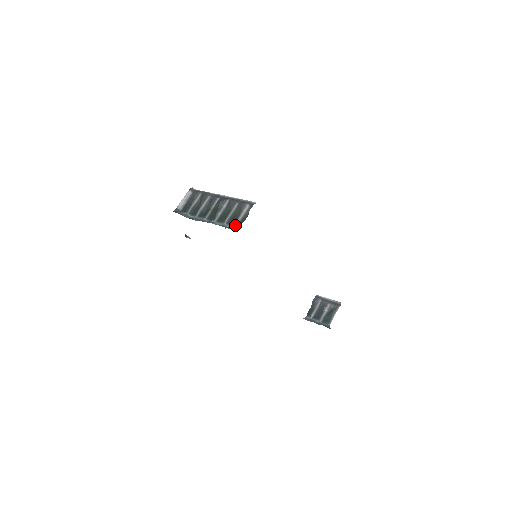
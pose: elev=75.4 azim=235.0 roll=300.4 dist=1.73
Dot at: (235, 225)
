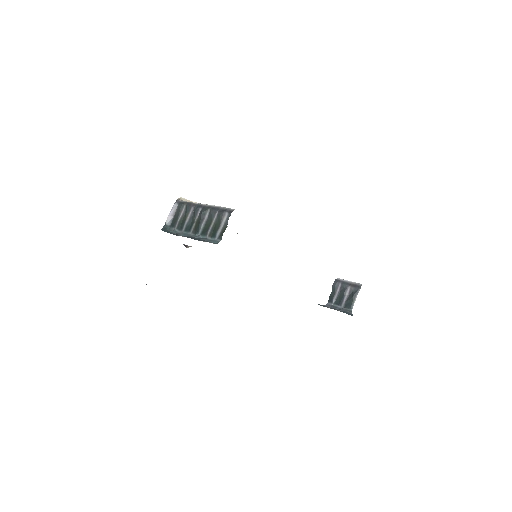
Dot at: (216, 237)
